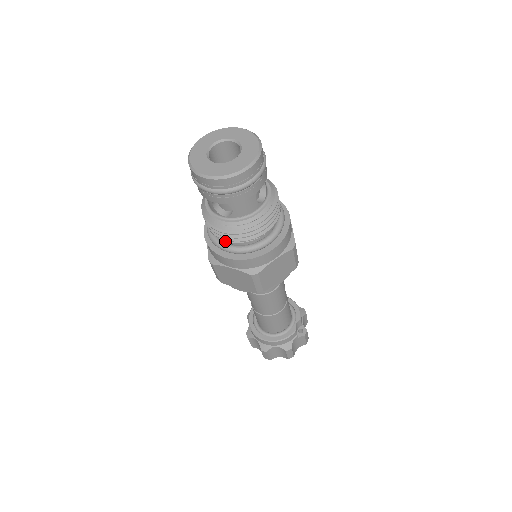
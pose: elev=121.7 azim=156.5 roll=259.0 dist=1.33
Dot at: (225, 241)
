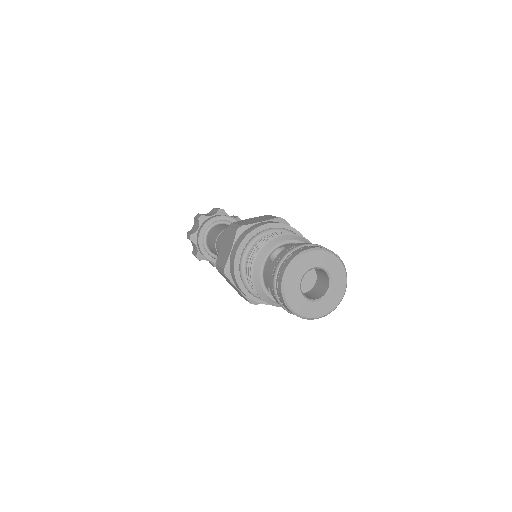
Dot at: occluded
